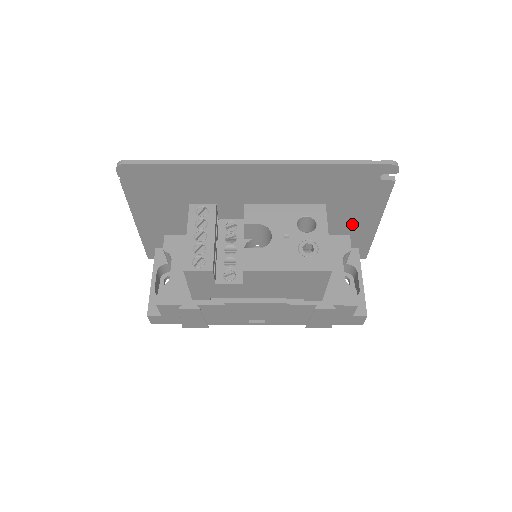
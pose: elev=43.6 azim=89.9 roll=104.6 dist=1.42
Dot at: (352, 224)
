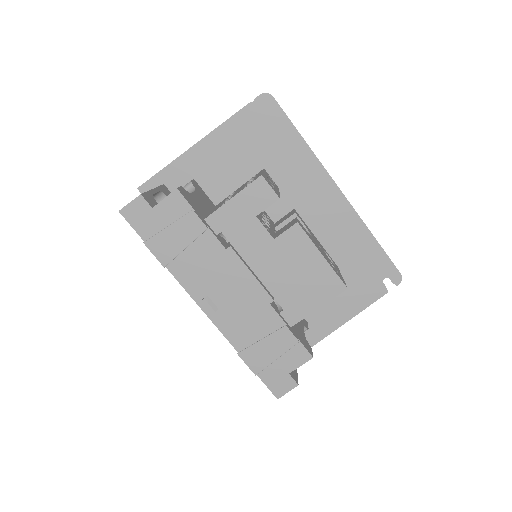
Dot at: (322, 310)
